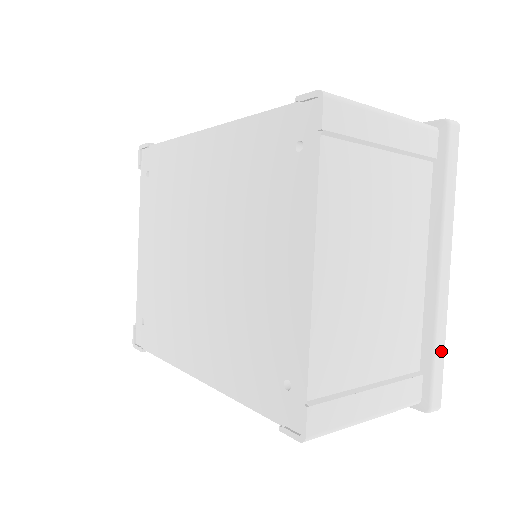
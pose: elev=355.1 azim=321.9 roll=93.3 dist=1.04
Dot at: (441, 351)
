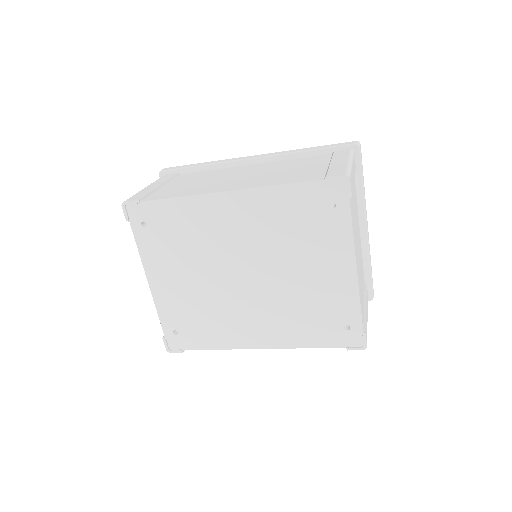
Dot at: (371, 268)
